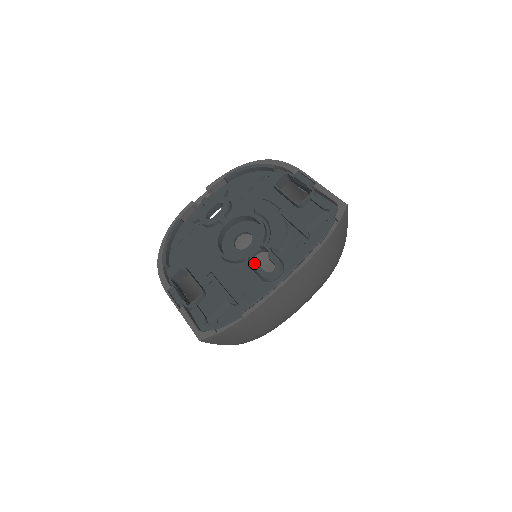
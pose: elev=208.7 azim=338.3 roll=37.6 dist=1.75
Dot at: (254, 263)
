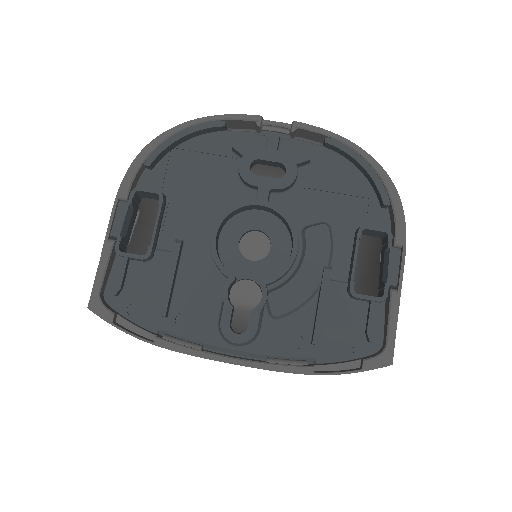
Dot at: occluded
